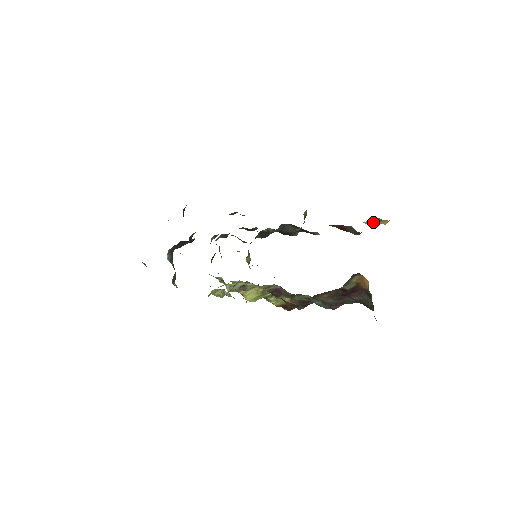
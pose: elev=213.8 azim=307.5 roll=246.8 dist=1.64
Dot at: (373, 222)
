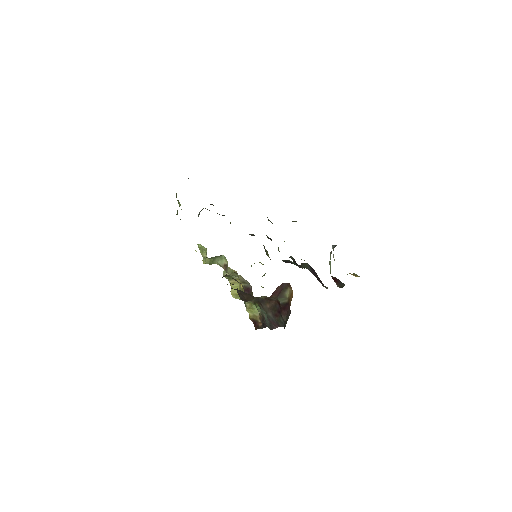
Dot at: (350, 273)
